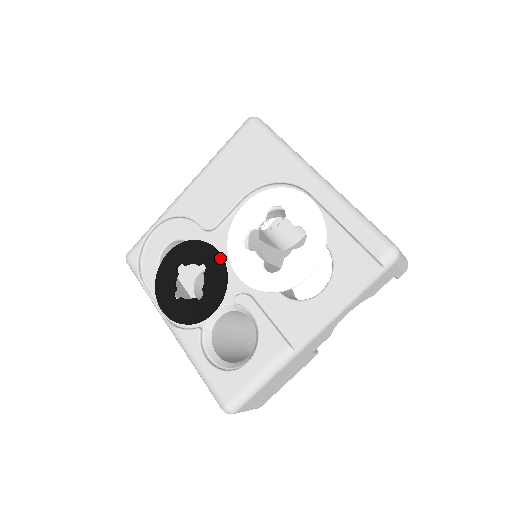
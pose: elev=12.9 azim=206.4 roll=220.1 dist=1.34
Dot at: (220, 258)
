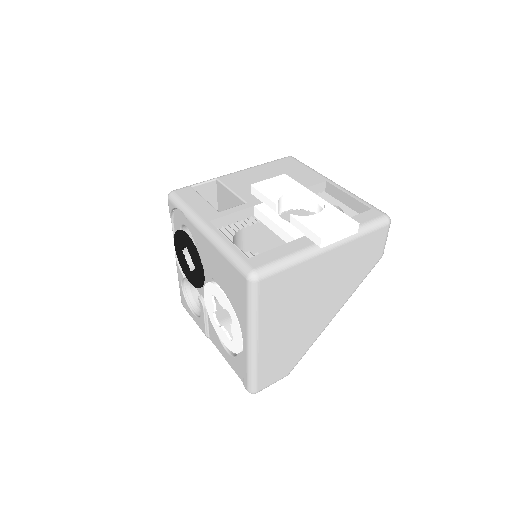
Dot at: (201, 280)
